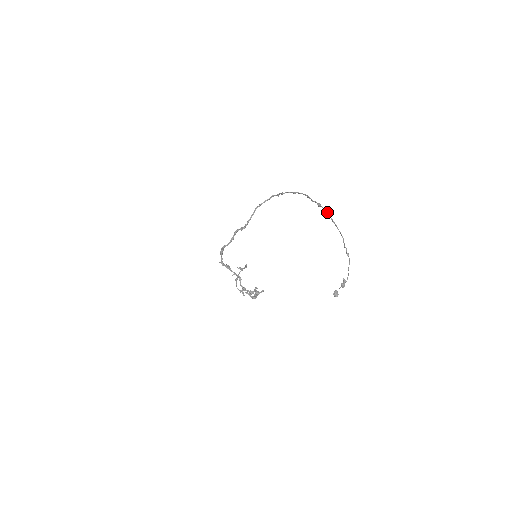
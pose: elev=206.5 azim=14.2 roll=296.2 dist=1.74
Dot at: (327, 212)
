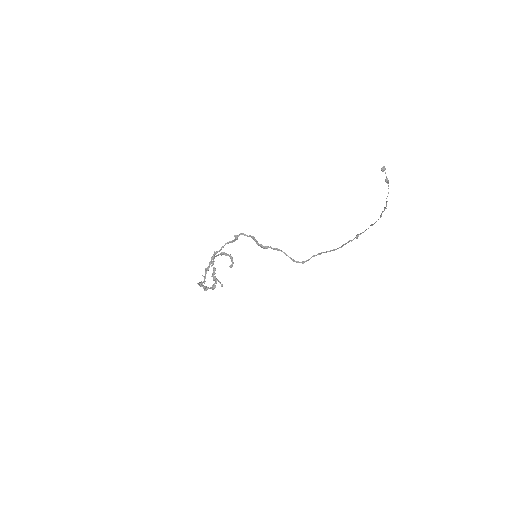
Dot at: occluded
